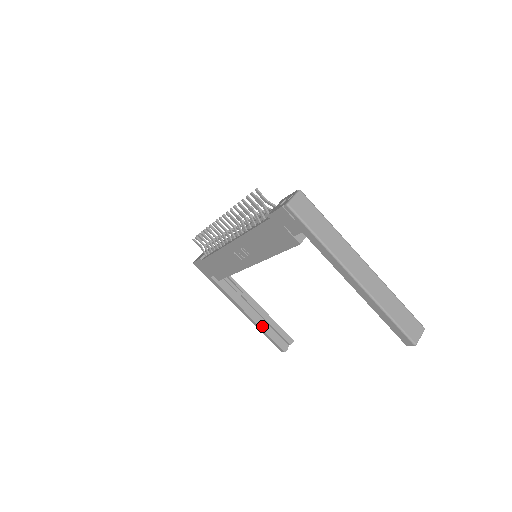
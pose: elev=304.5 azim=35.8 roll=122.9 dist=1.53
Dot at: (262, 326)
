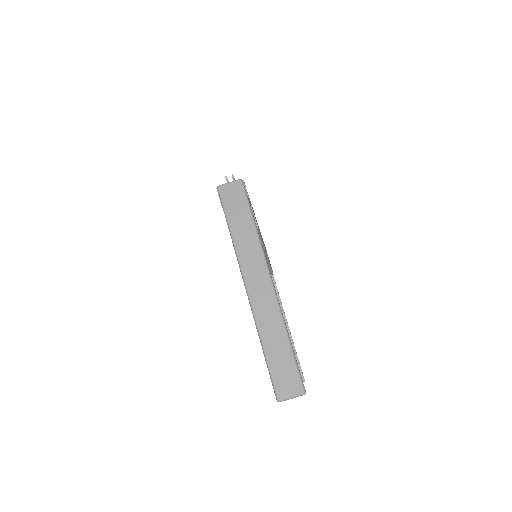
Dot at: occluded
